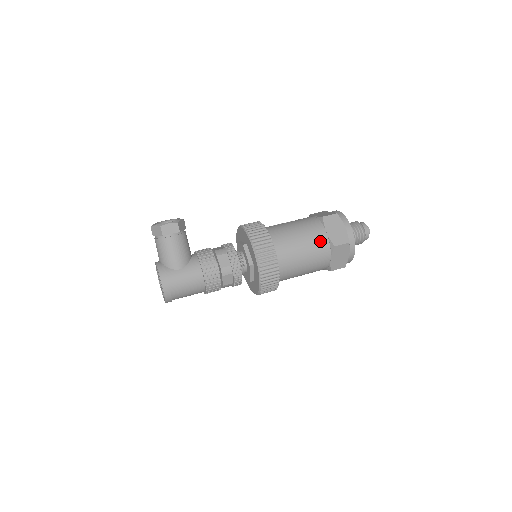
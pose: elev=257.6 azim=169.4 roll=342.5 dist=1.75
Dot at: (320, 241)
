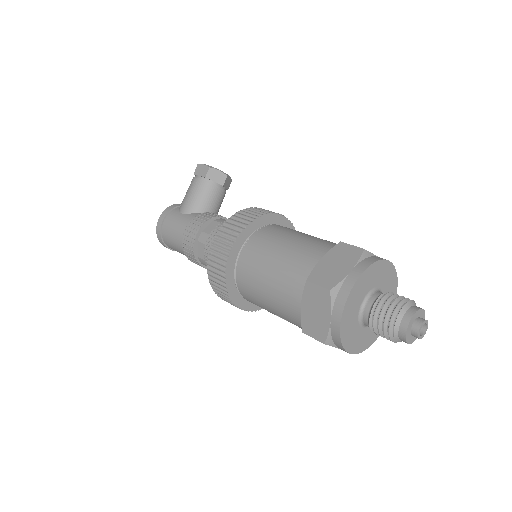
Dot at: (301, 264)
